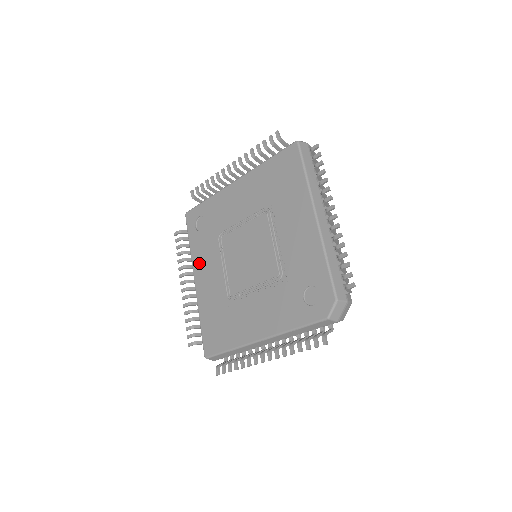
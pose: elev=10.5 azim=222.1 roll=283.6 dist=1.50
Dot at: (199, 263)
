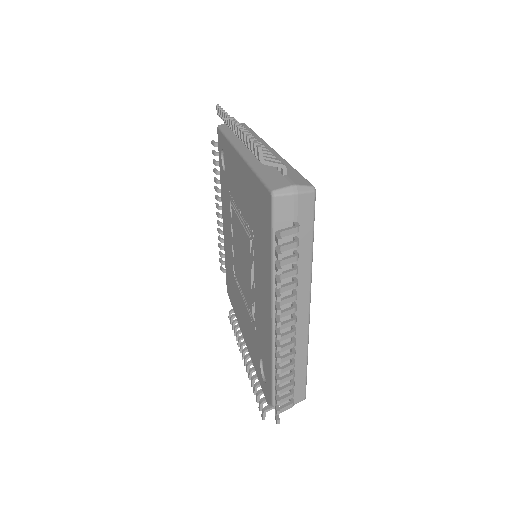
Dot at: (223, 205)
